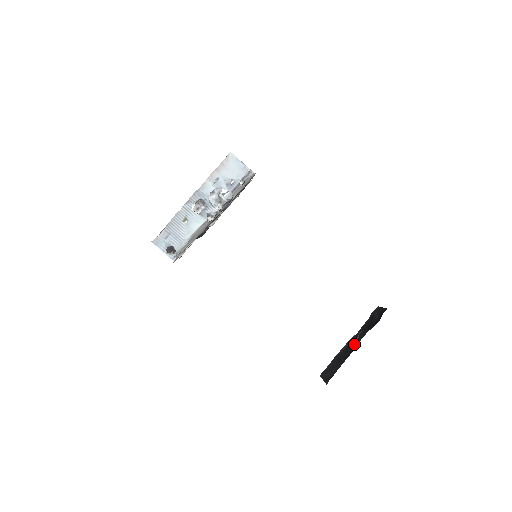
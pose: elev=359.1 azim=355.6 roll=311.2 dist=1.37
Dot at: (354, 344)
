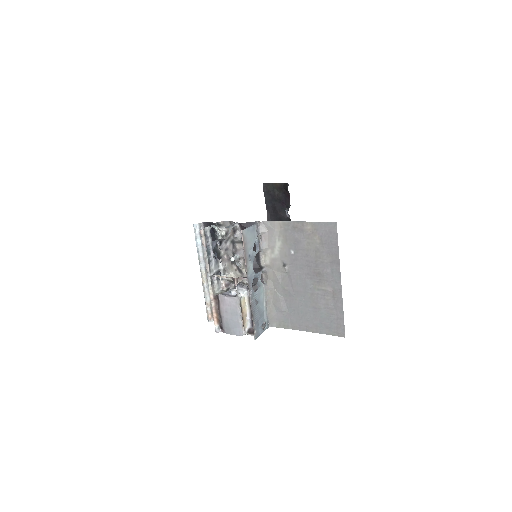
Dot at: (283, 220)
